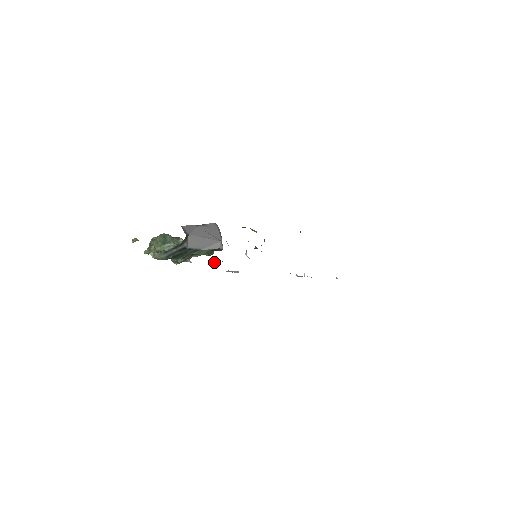
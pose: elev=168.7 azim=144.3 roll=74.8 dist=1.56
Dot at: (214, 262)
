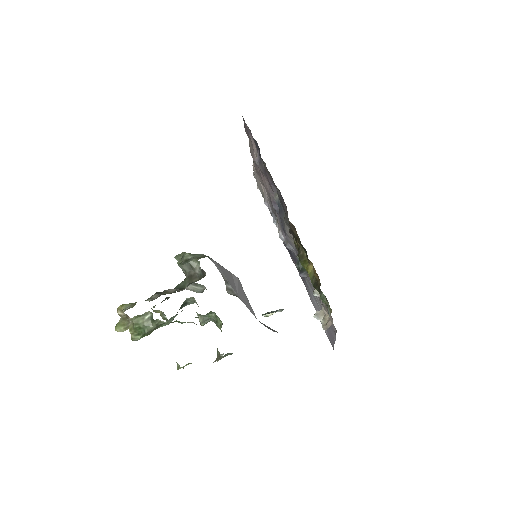
Dot at: occluded
